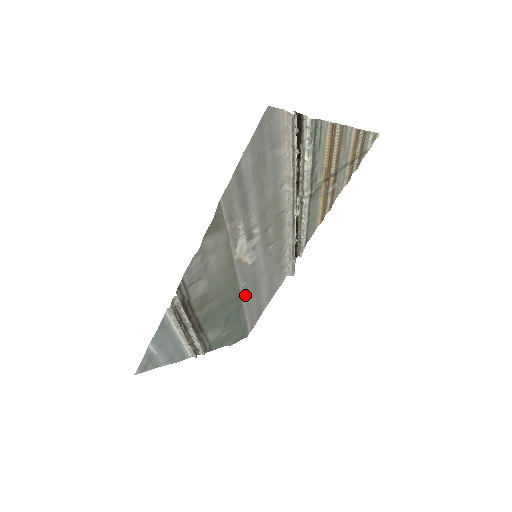
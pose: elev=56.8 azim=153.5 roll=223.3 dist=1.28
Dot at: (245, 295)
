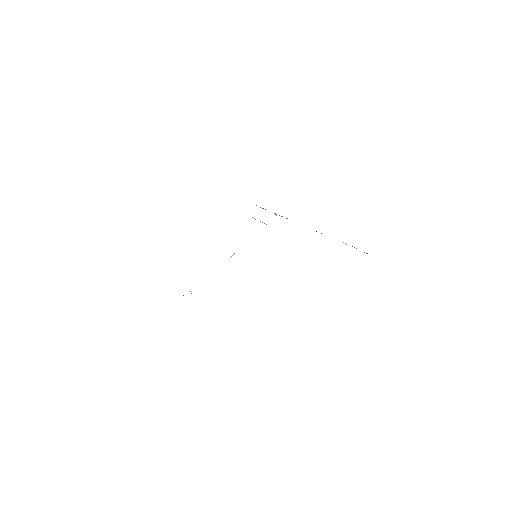
Dot at: occluded
